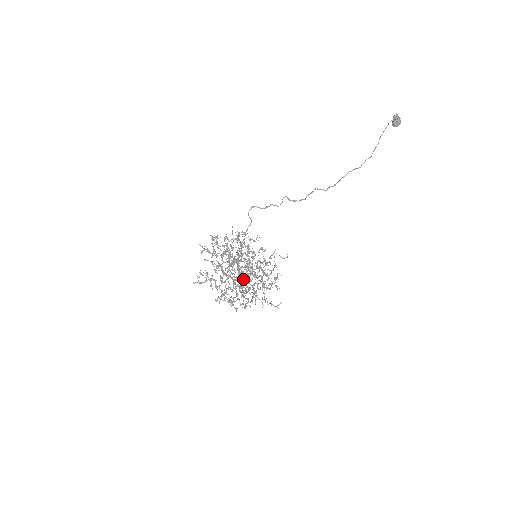
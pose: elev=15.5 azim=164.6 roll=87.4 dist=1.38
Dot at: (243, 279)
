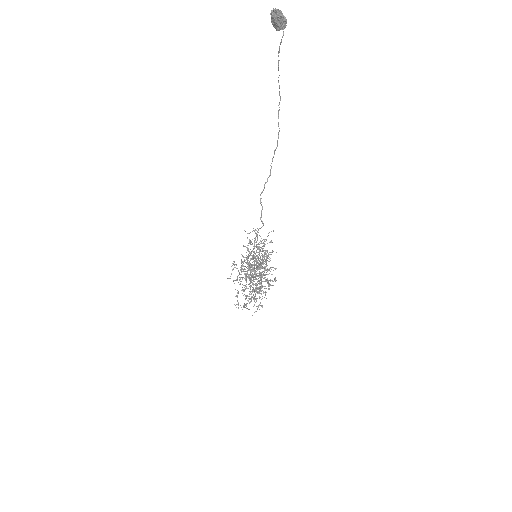
Dot at: occluded
